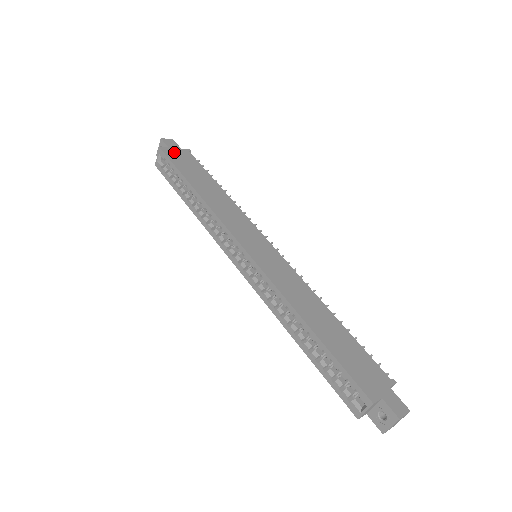
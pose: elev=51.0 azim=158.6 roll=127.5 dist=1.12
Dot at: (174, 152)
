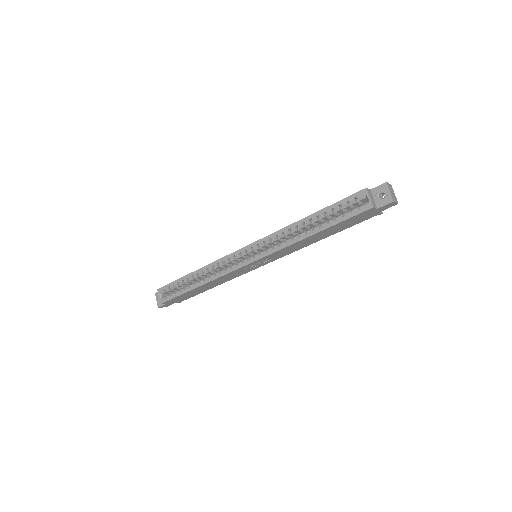
Dot at: occluded
